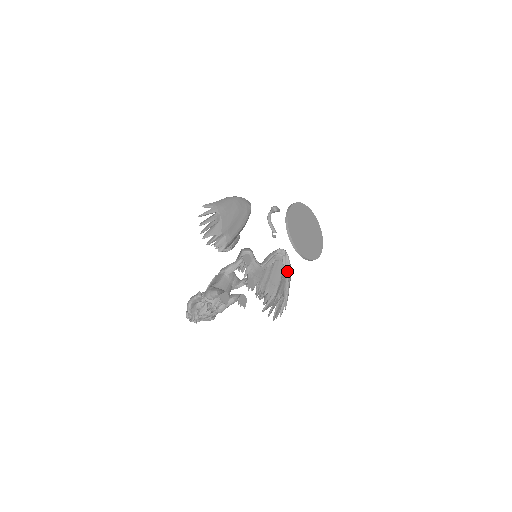
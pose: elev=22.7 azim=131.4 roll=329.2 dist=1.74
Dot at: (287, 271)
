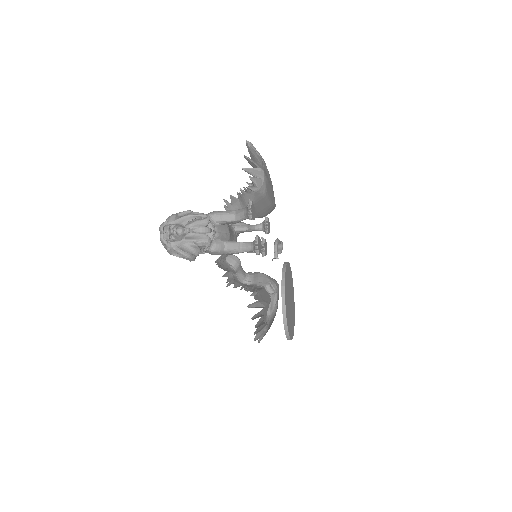
Dot at: (269, 311)
